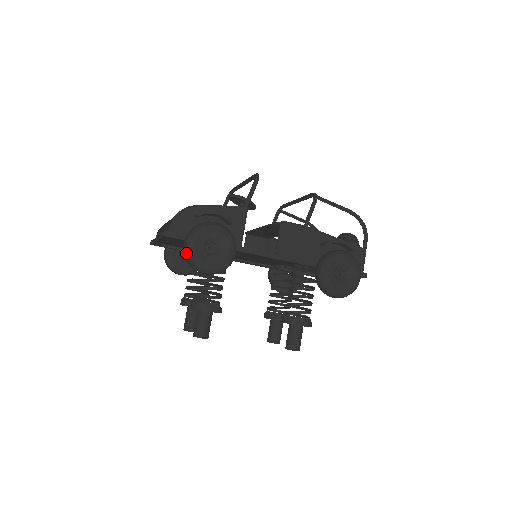
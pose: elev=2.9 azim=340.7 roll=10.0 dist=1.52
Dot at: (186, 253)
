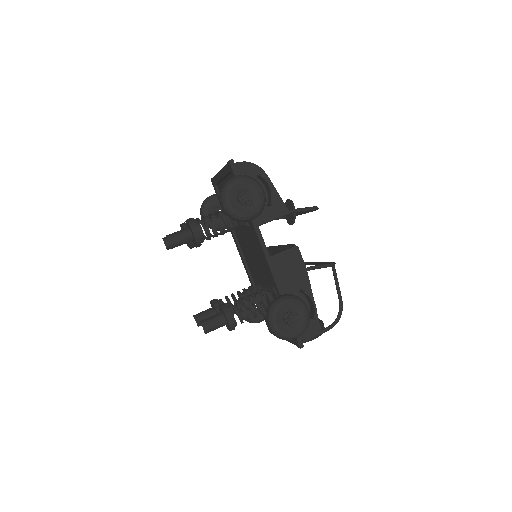
Dot at: (228, 181)
